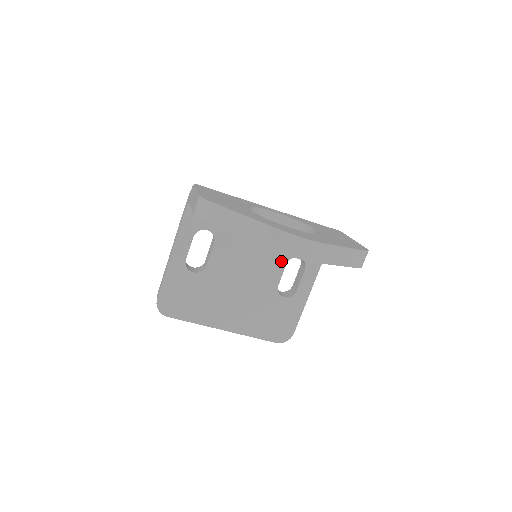
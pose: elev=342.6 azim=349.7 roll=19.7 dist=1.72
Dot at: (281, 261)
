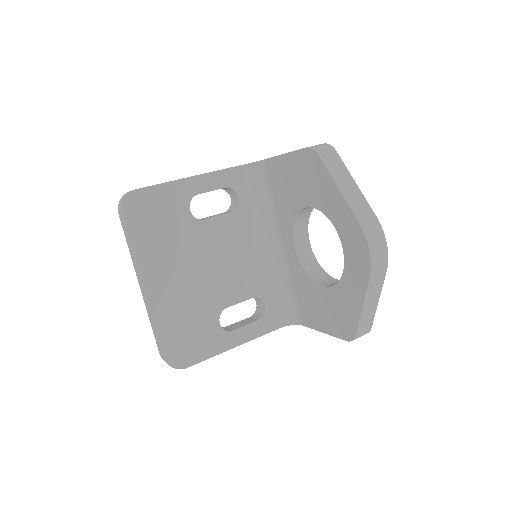
Dot at: (252, 291)
